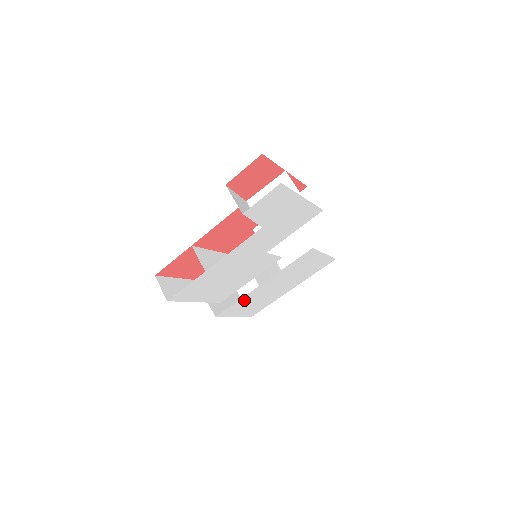
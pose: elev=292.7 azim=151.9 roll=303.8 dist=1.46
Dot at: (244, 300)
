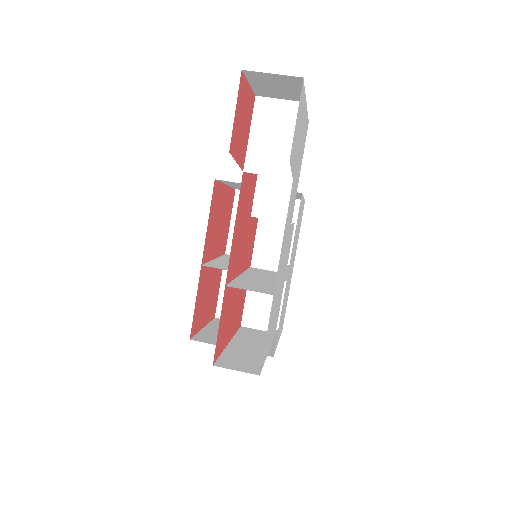
Dot at: occluded
